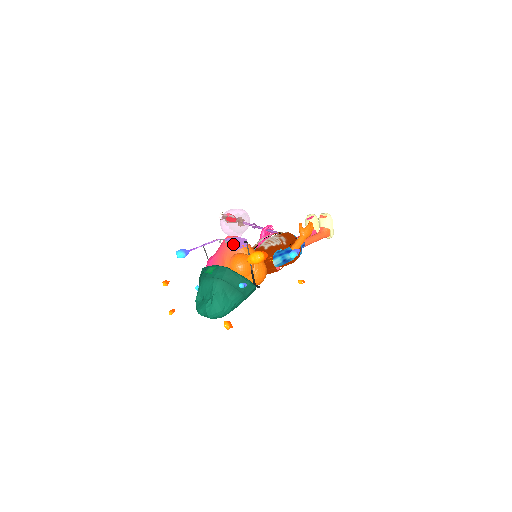
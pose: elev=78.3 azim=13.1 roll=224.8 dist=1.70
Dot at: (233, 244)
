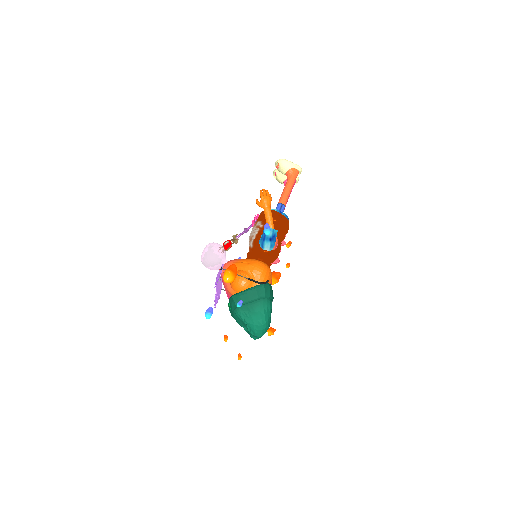
Dot at: (216, 279)
